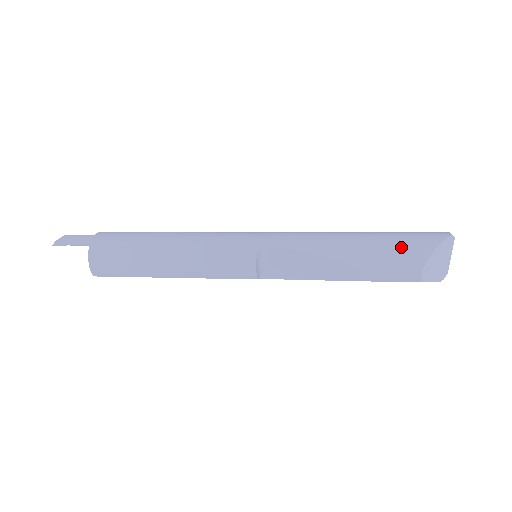
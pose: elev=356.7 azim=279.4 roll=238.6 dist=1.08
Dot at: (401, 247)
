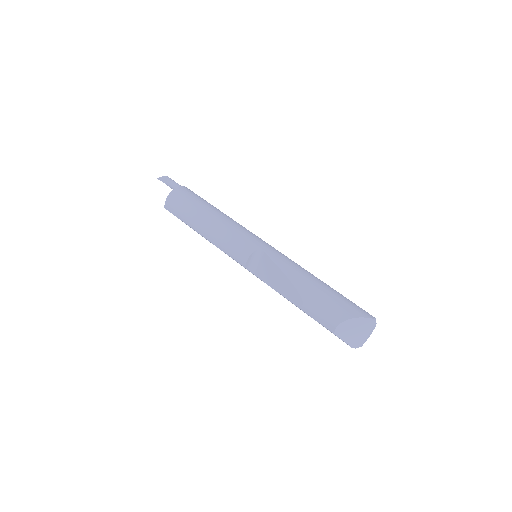
Dot at: (335, 303)
